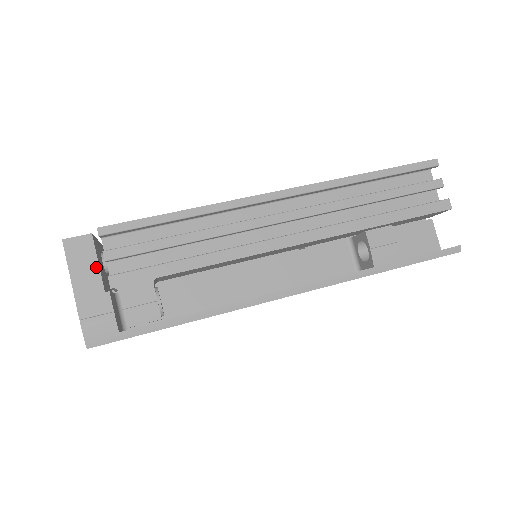
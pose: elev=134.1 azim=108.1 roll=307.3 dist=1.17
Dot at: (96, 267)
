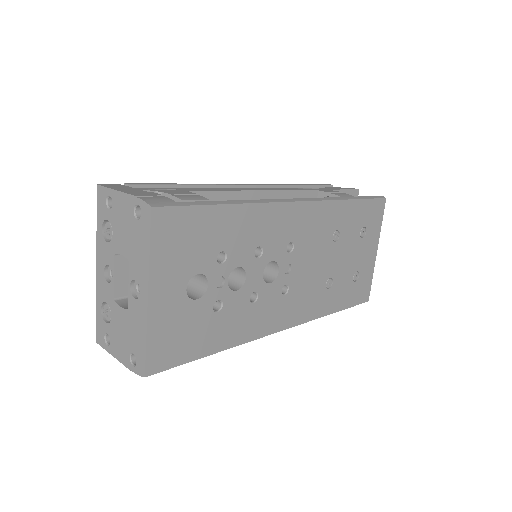
Dot at: (134, 189)
